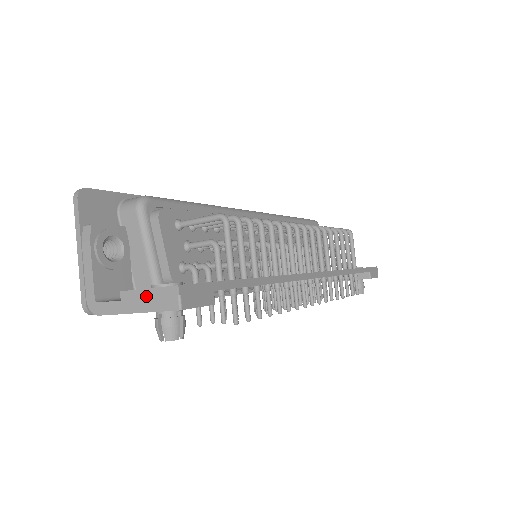
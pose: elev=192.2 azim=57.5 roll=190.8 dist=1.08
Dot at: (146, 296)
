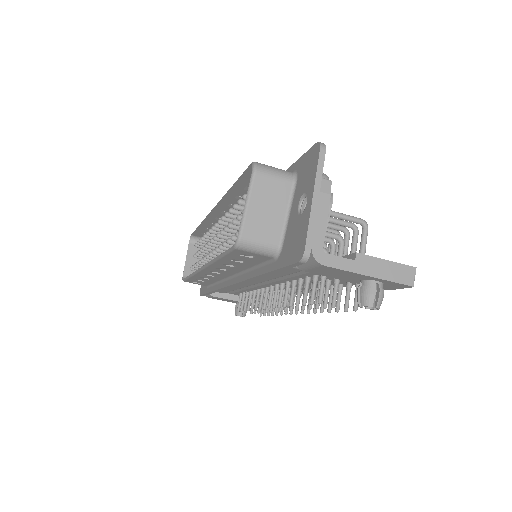
Dot at: (384, 266)
